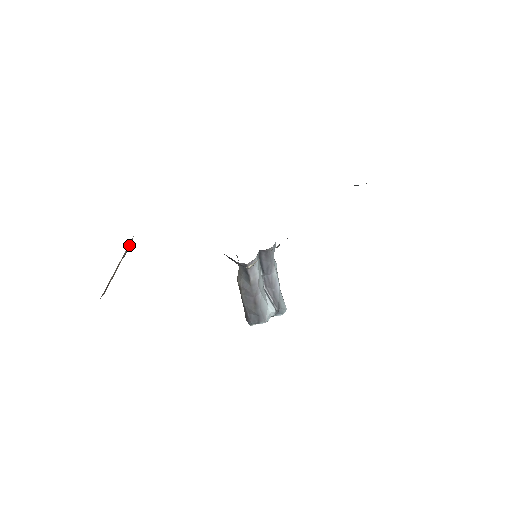
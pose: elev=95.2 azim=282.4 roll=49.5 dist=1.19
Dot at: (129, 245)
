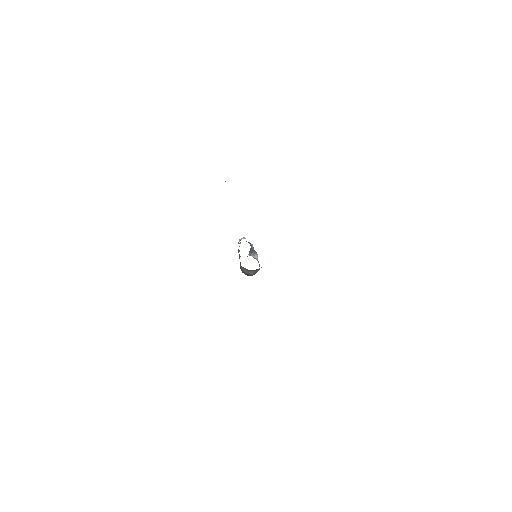
Dot at: occluded
